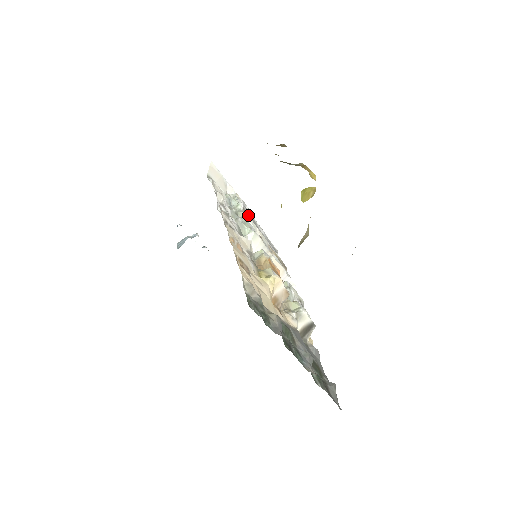
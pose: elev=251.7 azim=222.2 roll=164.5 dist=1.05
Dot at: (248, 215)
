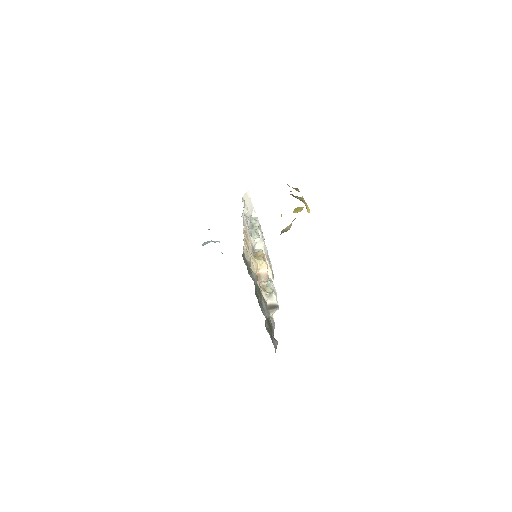
Dot at: occluded
